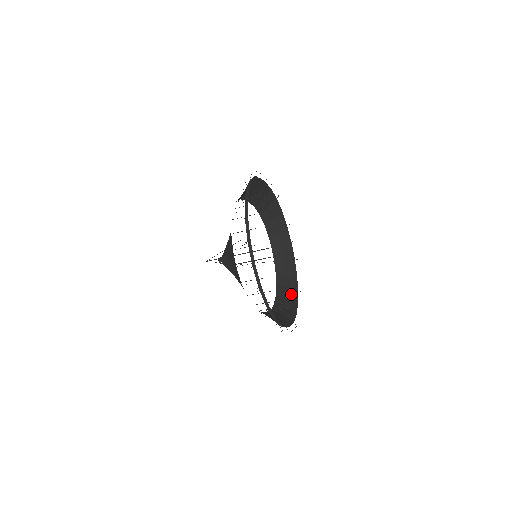
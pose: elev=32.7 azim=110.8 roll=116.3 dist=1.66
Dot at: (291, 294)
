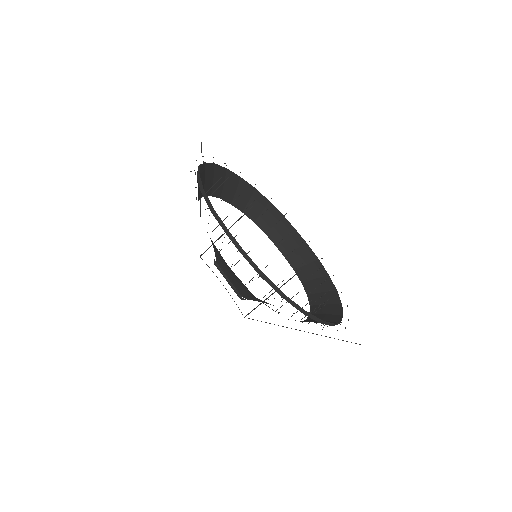
Dot at: occluded
